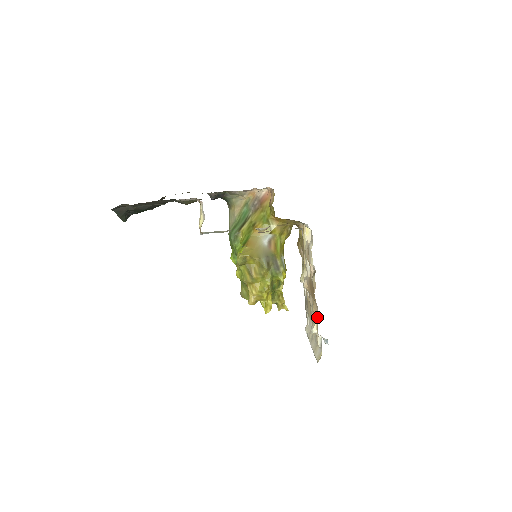
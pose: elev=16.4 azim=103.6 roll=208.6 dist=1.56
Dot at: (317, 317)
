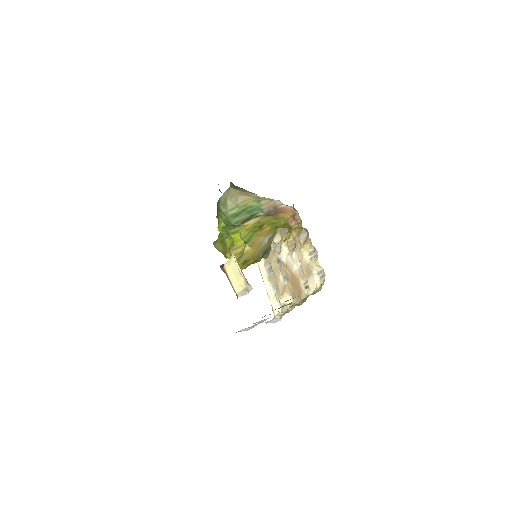
Dot at: occluded
